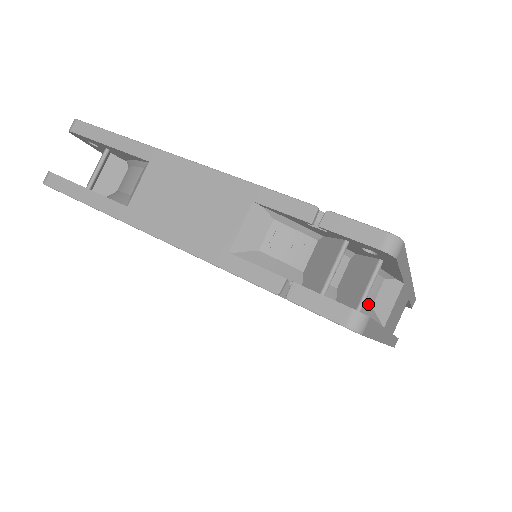
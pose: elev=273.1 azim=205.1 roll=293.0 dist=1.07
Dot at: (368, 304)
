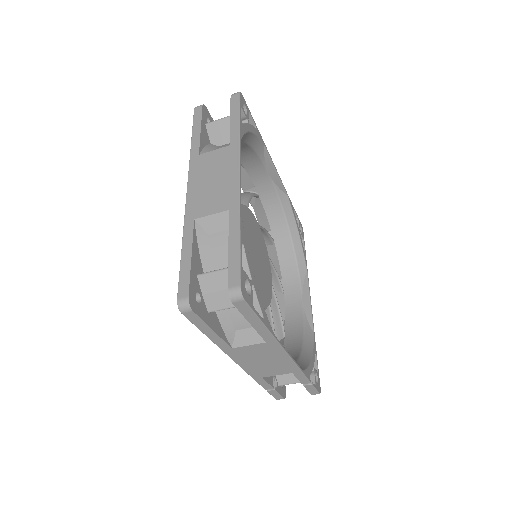
Dot at: occluded
